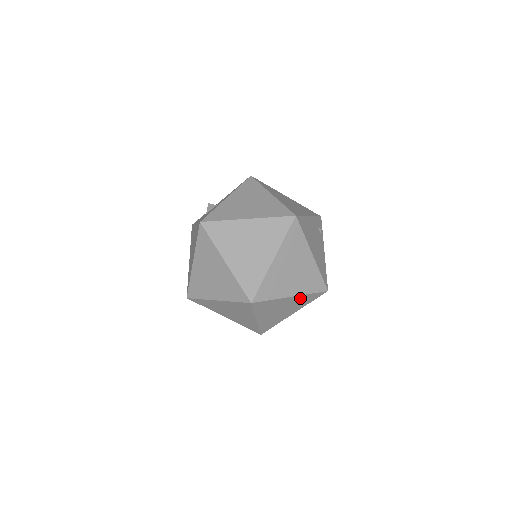
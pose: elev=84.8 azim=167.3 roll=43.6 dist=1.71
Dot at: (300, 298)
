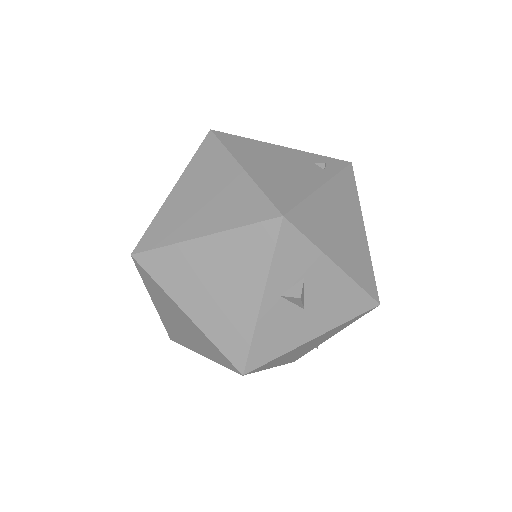
Dot at: (229, 243)
